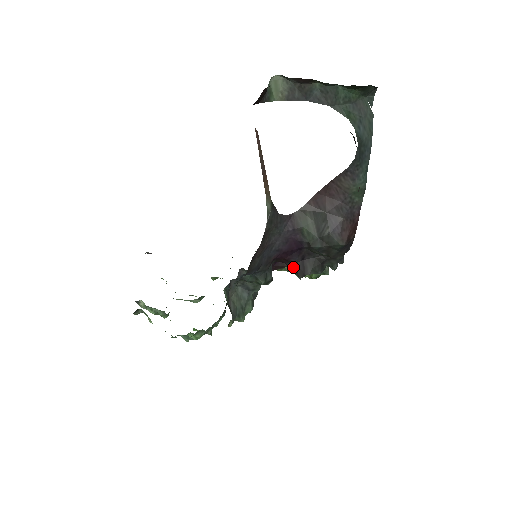
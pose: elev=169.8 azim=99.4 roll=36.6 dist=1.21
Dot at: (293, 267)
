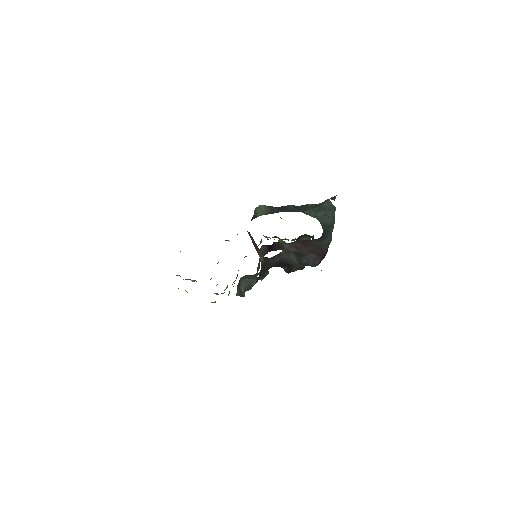
Dot at: (283, 268)
